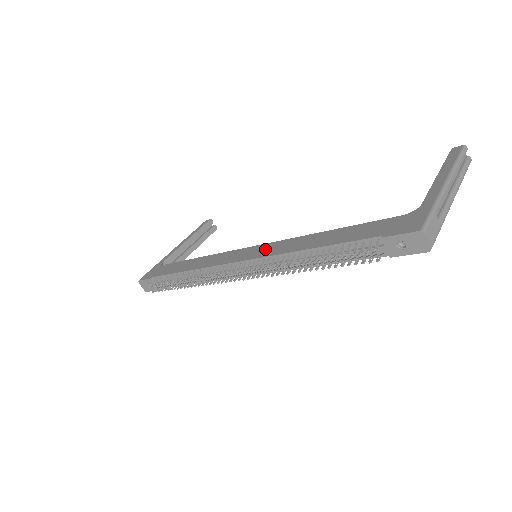
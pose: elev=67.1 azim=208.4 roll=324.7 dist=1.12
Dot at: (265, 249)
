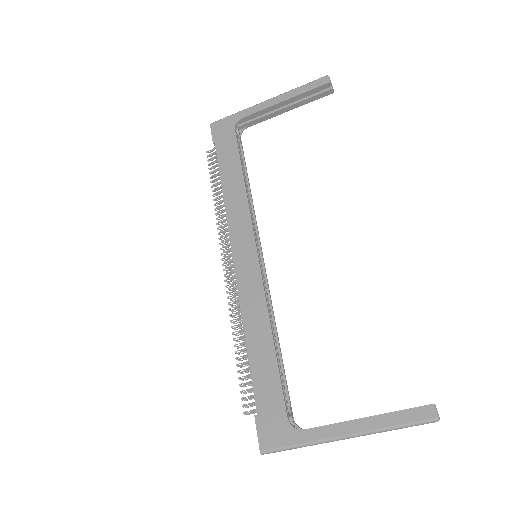
Dot at: (249, 276)
